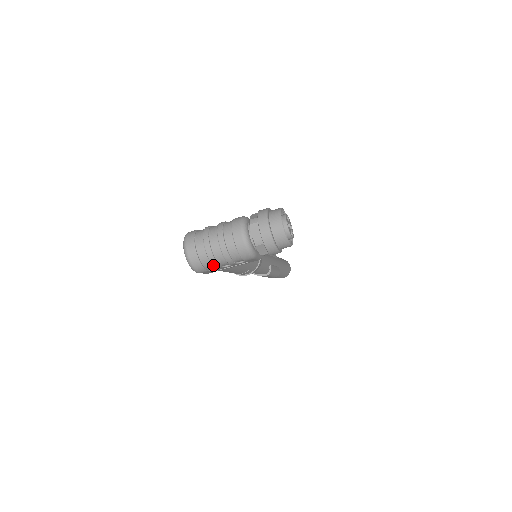
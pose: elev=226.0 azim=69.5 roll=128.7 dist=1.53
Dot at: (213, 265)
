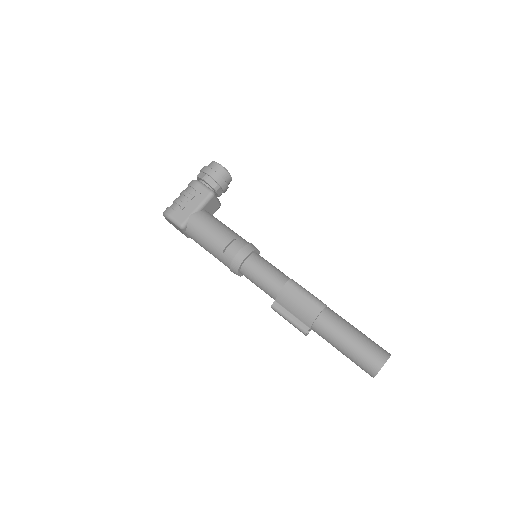
Dot at: (175, 202)
